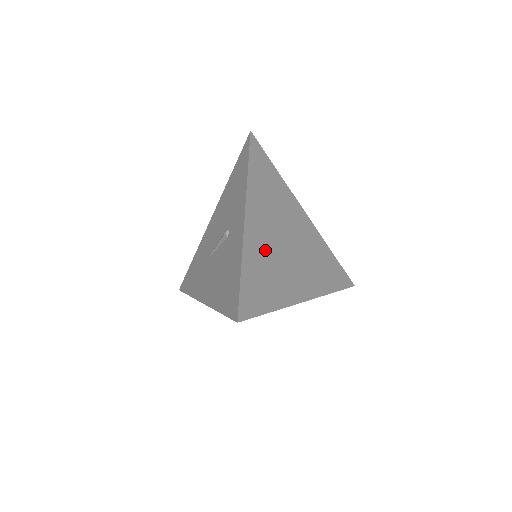
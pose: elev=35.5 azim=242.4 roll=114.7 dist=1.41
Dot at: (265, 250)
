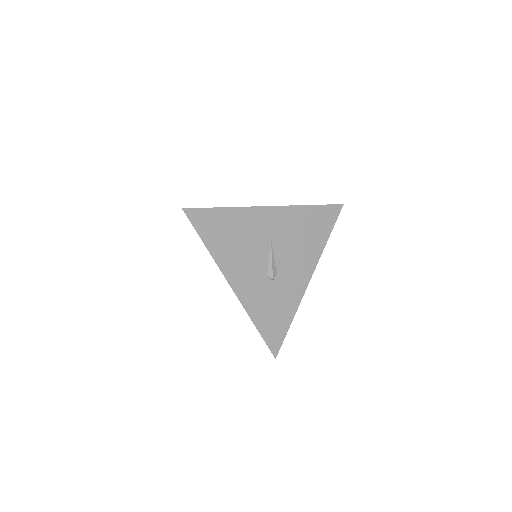
Dot at: occluded
